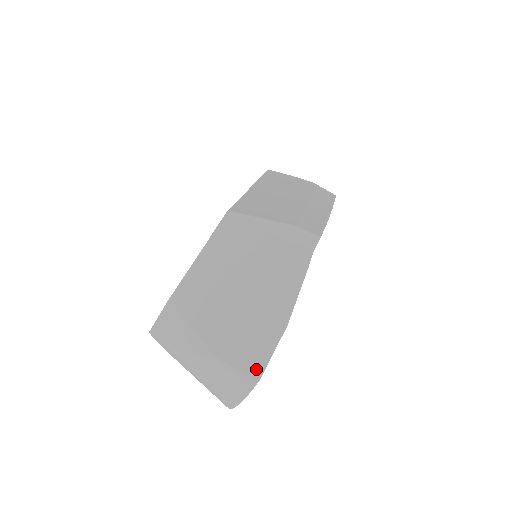
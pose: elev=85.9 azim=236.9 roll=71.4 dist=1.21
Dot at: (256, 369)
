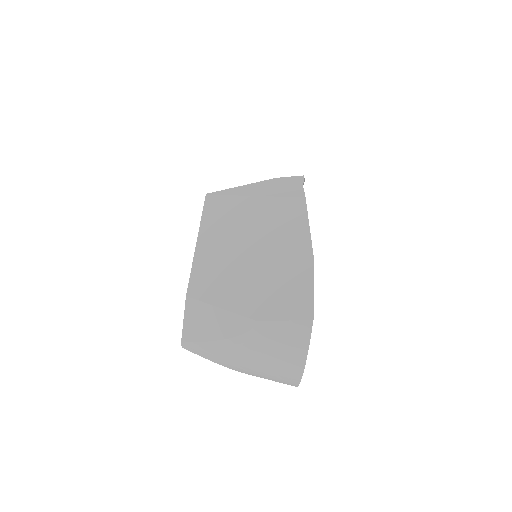
Dot at: (304, 310)
